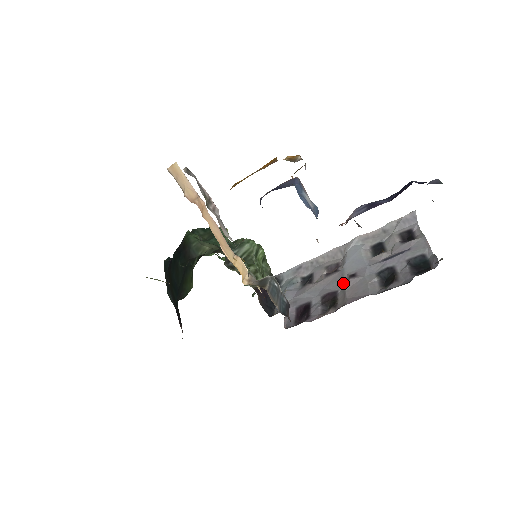
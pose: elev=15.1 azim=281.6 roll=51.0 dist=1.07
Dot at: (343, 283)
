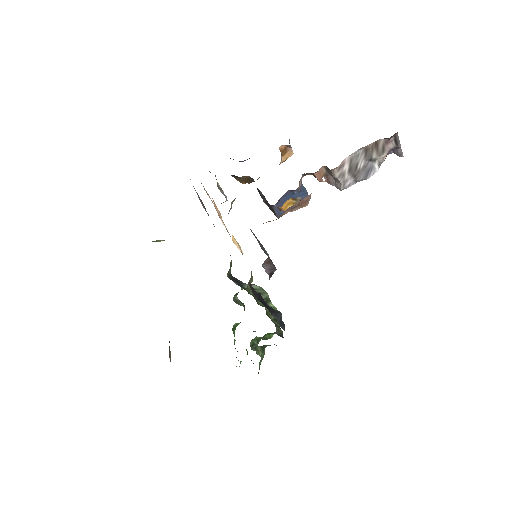
Dot at: occluded
